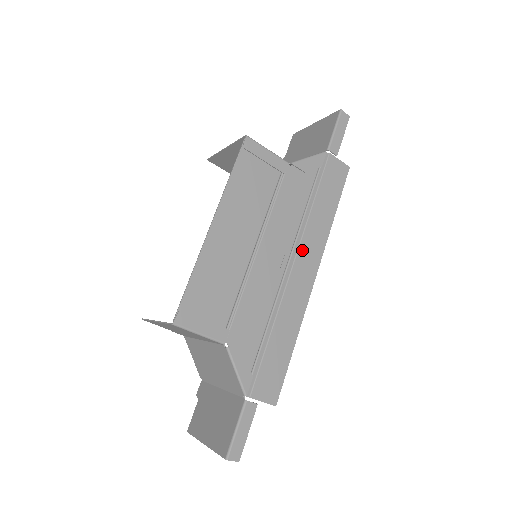
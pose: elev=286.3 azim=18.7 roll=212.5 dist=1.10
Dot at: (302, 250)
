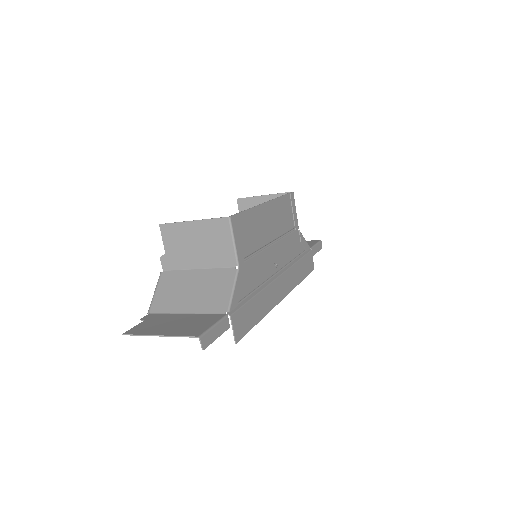
Dot at: (285, 275)
